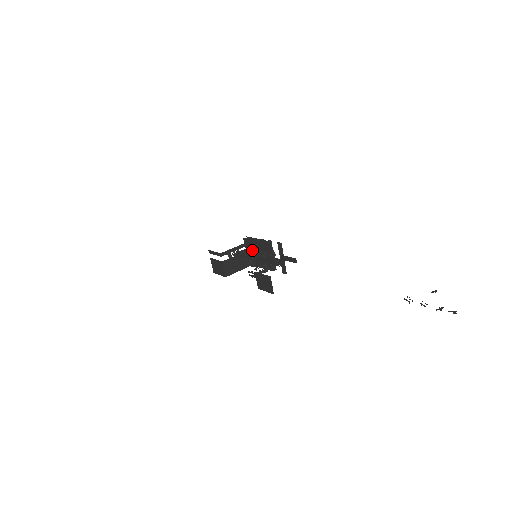
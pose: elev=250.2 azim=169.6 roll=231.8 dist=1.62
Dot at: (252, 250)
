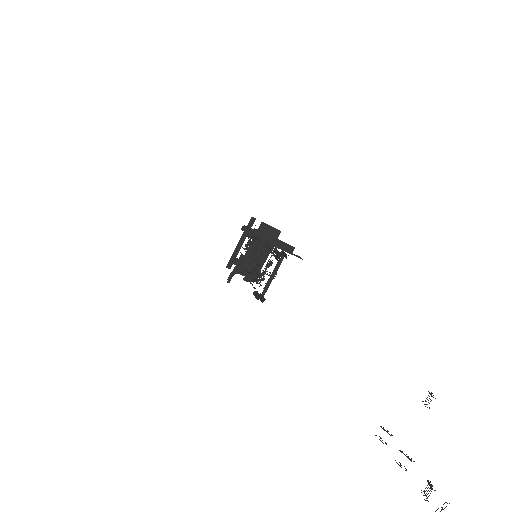
Dot at: (238, 267)
